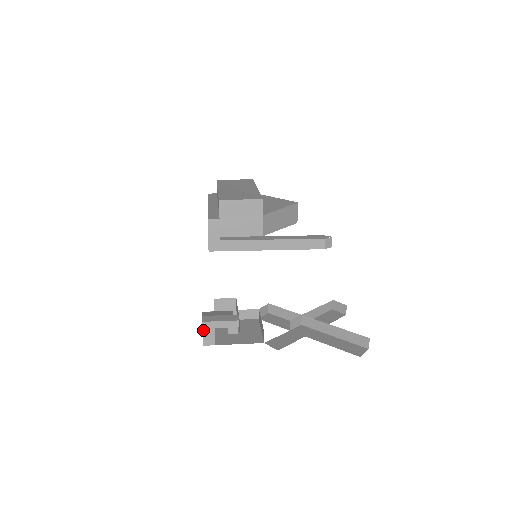
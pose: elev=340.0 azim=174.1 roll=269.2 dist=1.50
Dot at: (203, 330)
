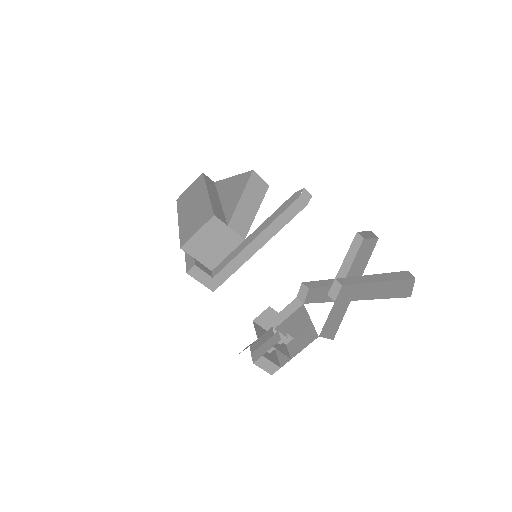
Dot at: (260, 367)
